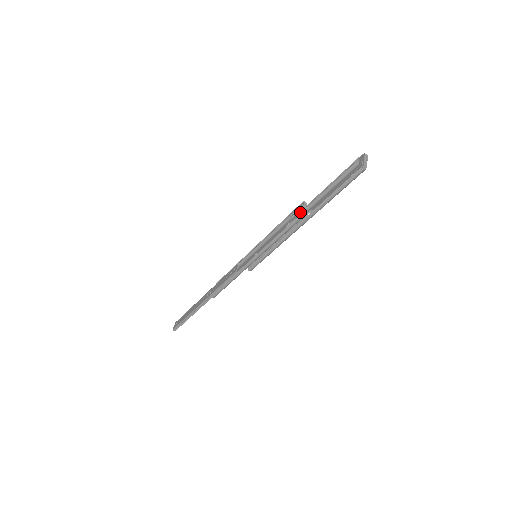
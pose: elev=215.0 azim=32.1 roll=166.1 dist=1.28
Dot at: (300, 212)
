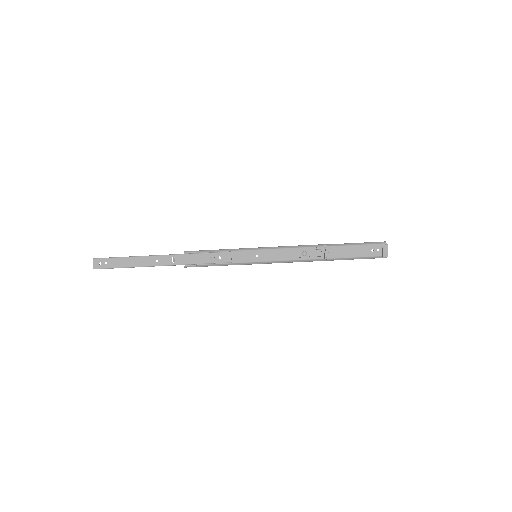
Dot at: (326, 257)
